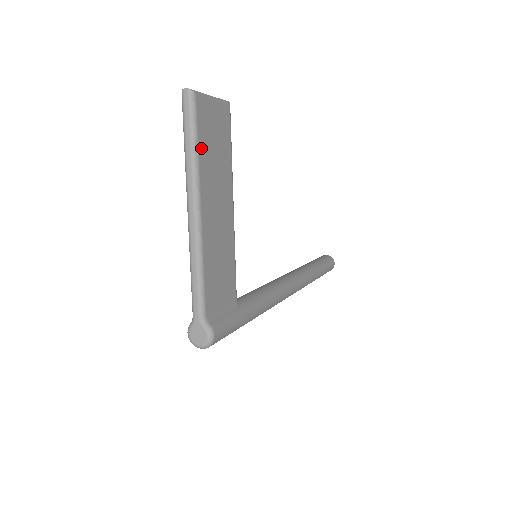
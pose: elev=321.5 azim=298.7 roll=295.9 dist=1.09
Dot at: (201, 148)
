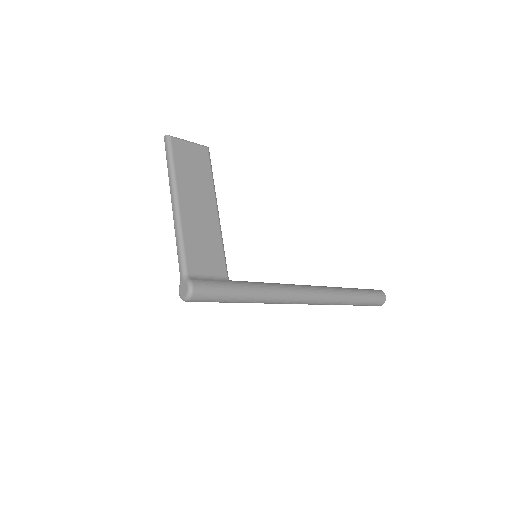
Dot at: (178, 166)
